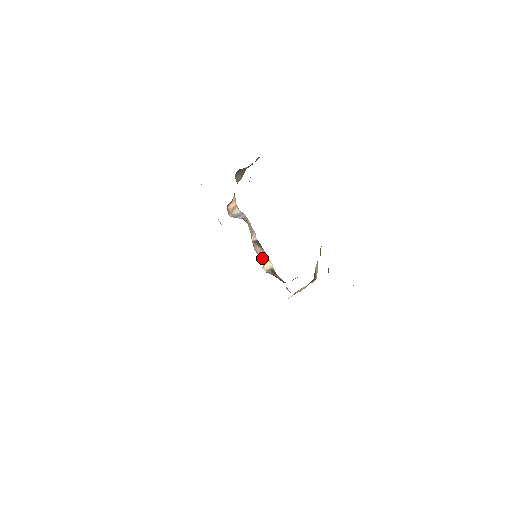
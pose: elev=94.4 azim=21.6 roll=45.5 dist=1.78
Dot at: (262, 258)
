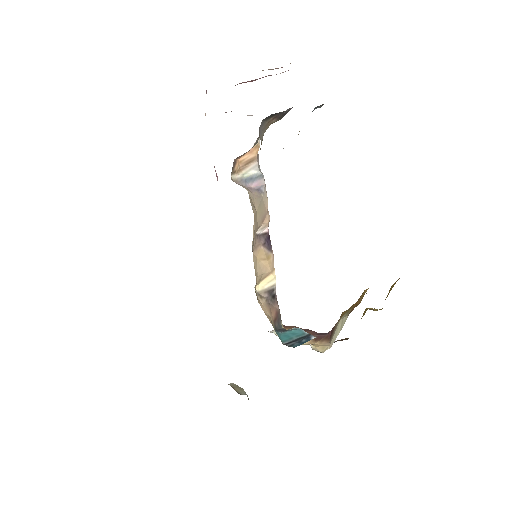
Dot at: (261, 270)
